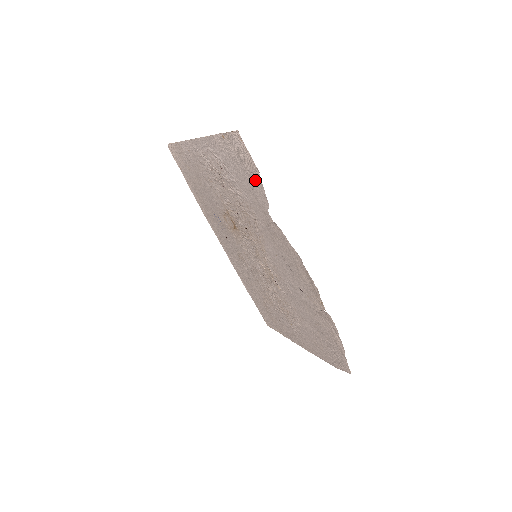
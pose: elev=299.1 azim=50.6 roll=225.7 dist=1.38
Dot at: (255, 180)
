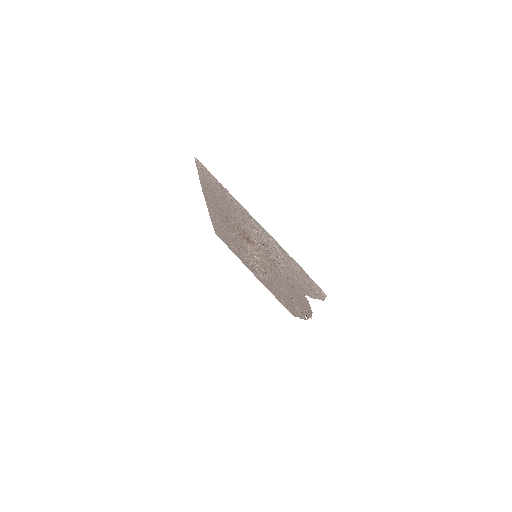
Dot at: (312, 292)
